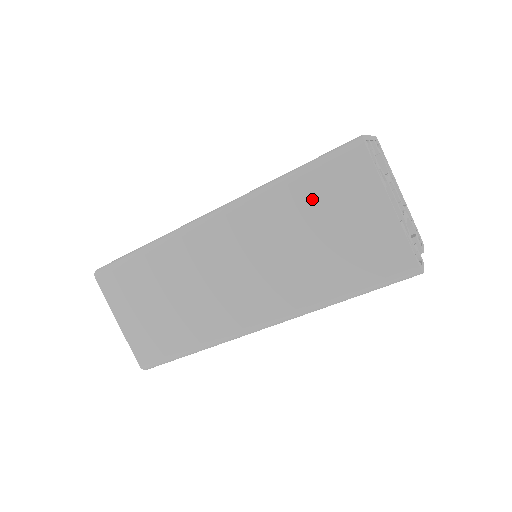
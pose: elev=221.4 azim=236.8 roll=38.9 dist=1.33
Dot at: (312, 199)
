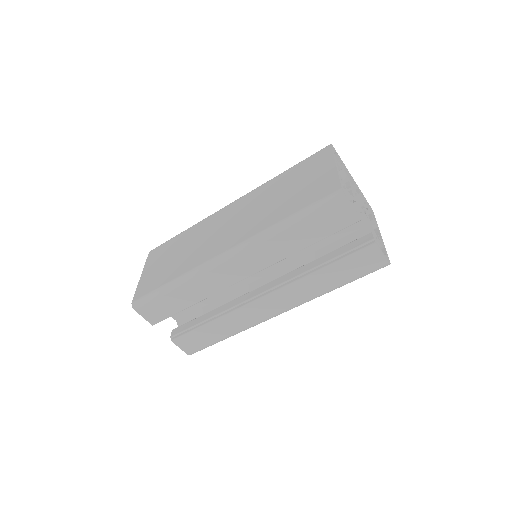
Dot at: (292, 175)
